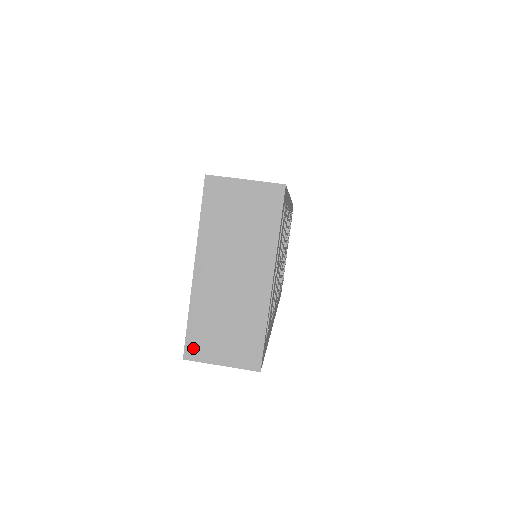
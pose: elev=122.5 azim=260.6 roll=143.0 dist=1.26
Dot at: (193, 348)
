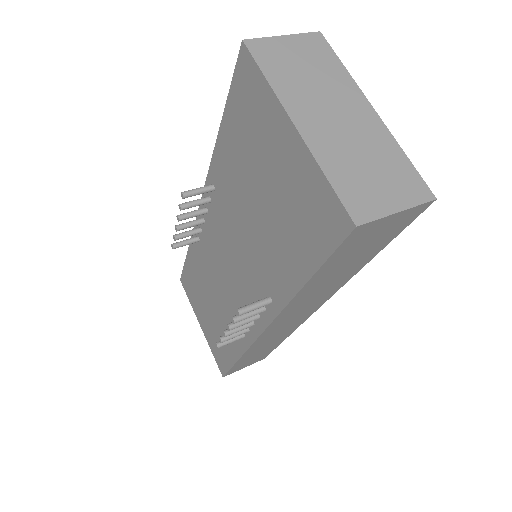
Dot at: (357, 208)
